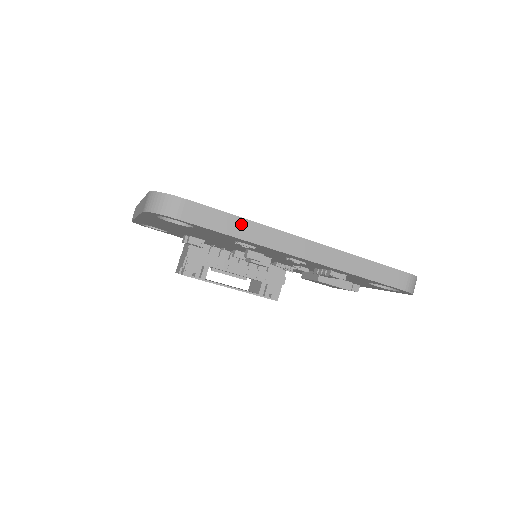
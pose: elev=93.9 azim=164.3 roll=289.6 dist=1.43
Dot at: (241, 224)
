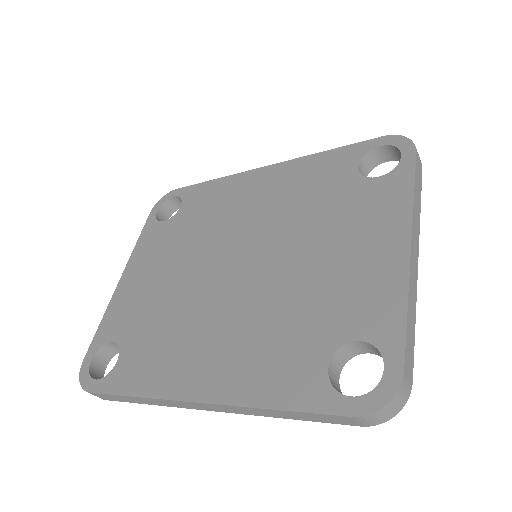
Dot at: (137, 399)
